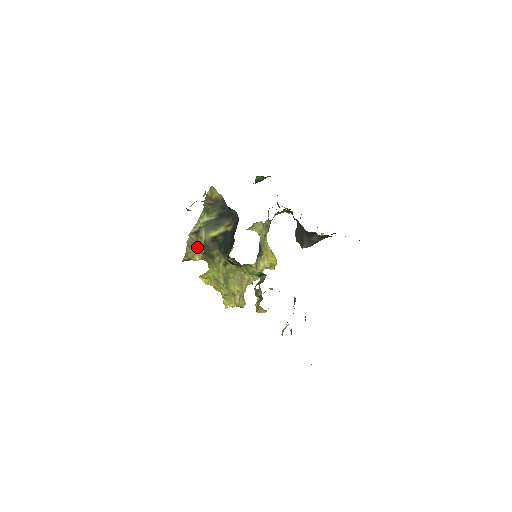
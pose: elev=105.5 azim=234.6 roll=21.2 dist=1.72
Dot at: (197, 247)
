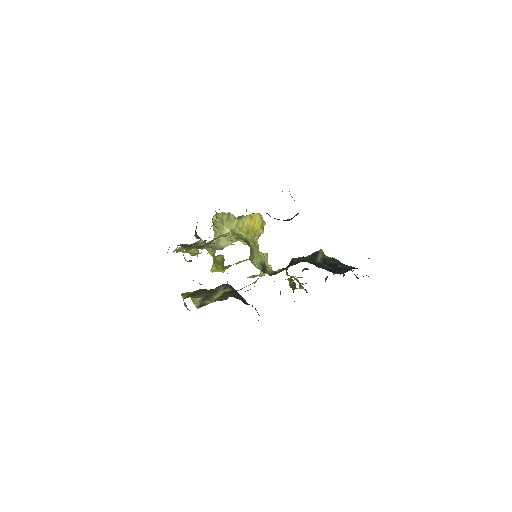
Dot at: occluded
